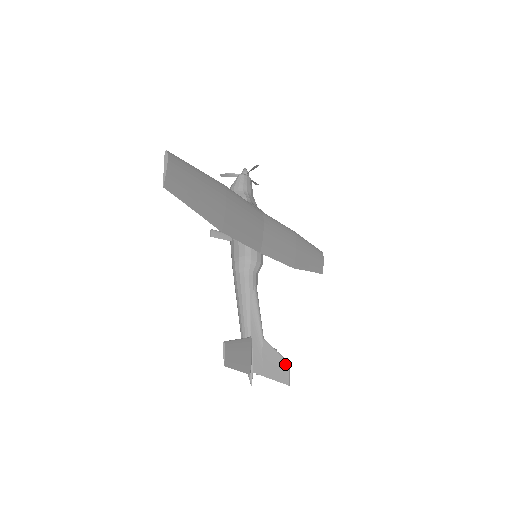
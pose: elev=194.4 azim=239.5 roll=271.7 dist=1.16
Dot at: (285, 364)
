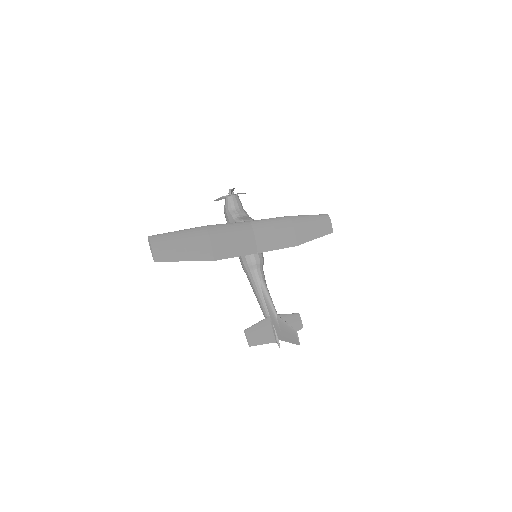
Dot at: (293, 331)
